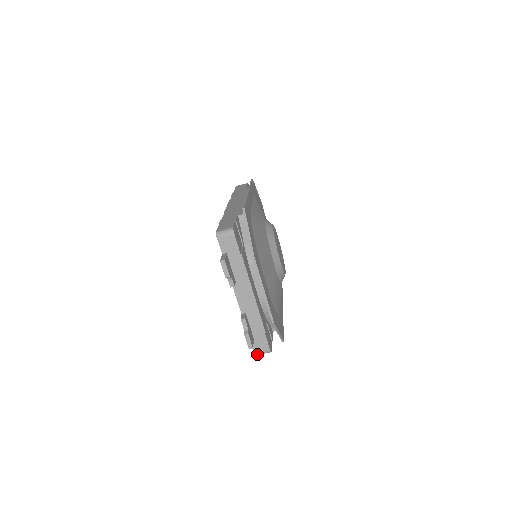
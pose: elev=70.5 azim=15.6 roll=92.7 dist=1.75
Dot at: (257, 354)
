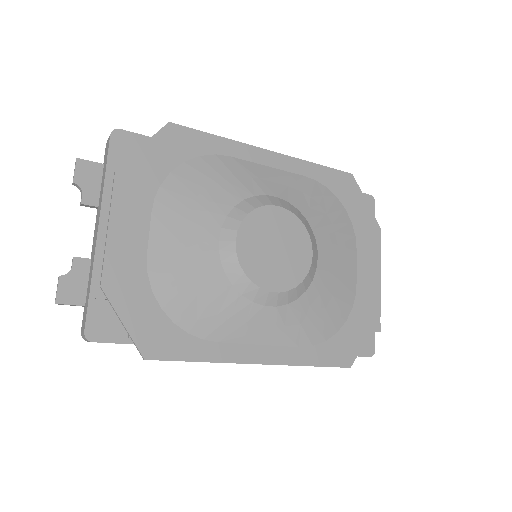
Dot at: occluded
